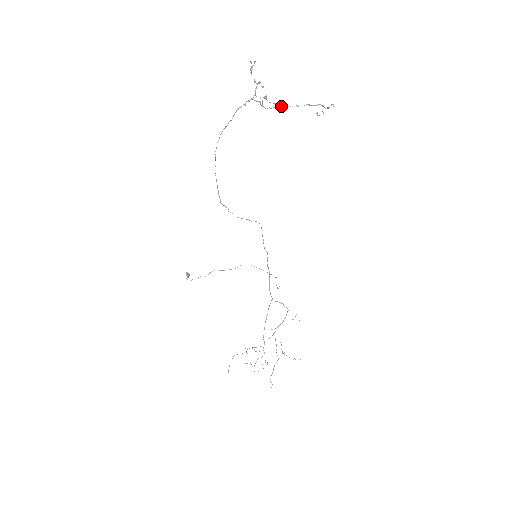
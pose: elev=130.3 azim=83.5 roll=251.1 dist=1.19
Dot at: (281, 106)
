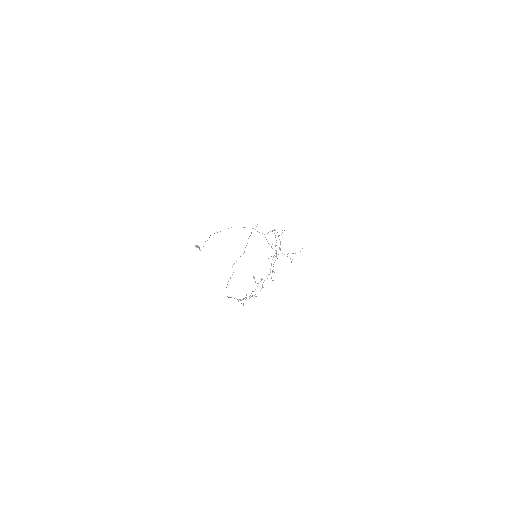
Dot at: (262, 285)
